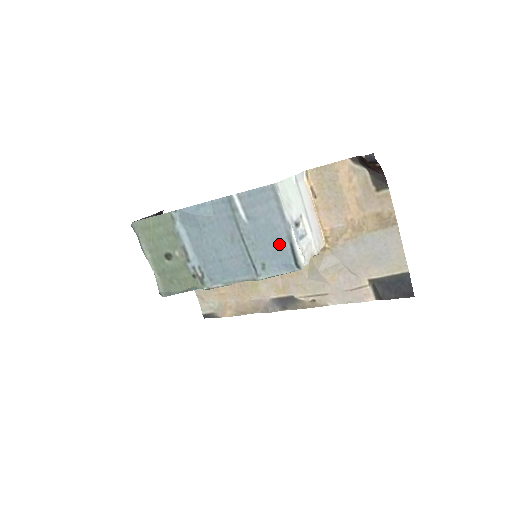
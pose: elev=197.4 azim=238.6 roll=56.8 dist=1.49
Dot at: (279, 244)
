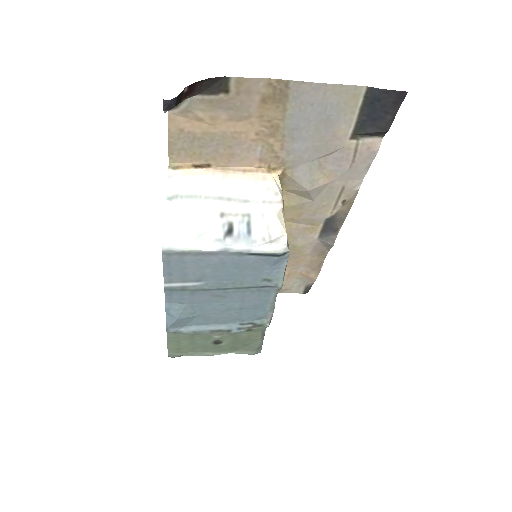
Dot at: (245, 264)
